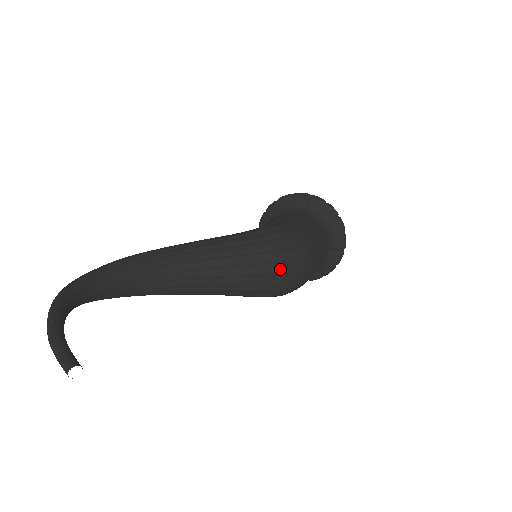
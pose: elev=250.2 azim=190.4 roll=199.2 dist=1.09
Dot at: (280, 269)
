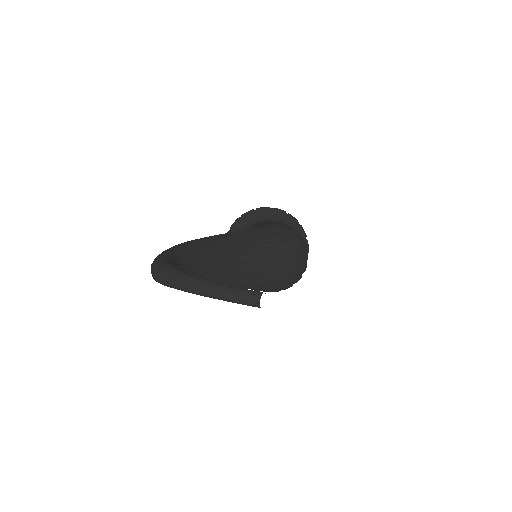
Dot at: (295, 256)
